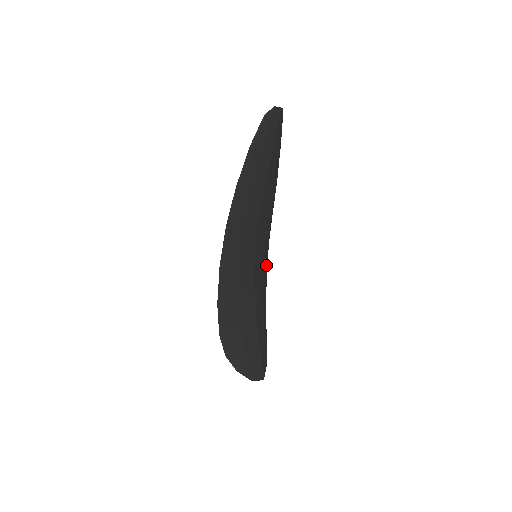
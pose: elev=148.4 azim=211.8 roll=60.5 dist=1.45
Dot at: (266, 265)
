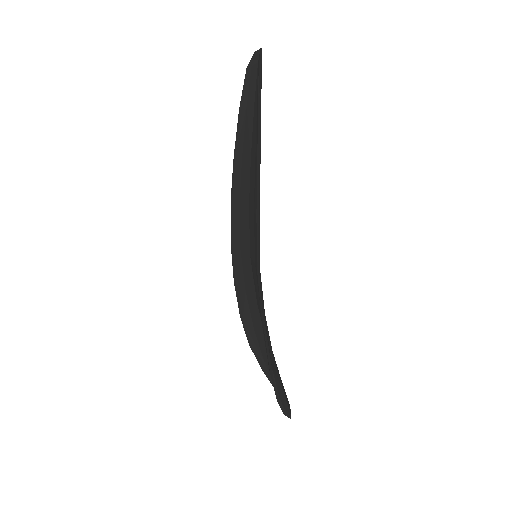
Dot at: (238, 271)
